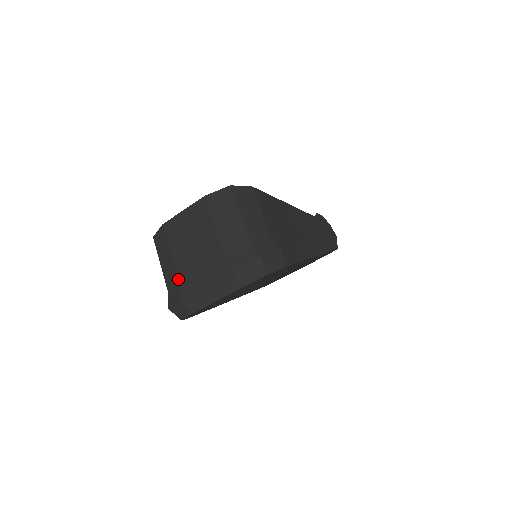
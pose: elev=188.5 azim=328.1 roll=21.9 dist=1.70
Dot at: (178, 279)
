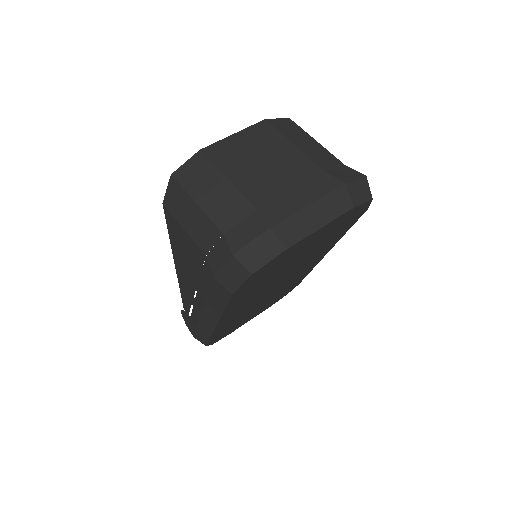
Dot at: (253, 204)
